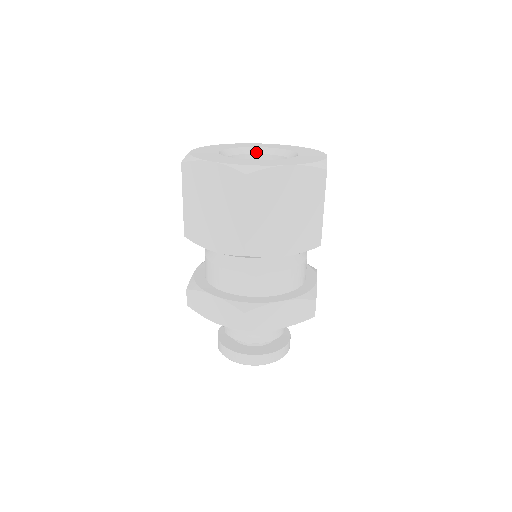
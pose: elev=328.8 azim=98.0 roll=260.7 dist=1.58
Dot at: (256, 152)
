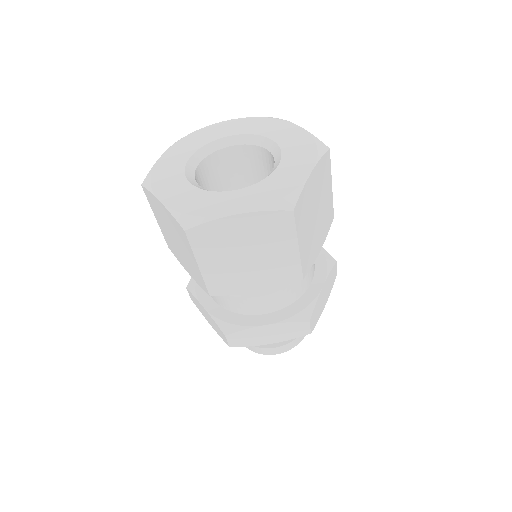
Dot at: (244, 142)
